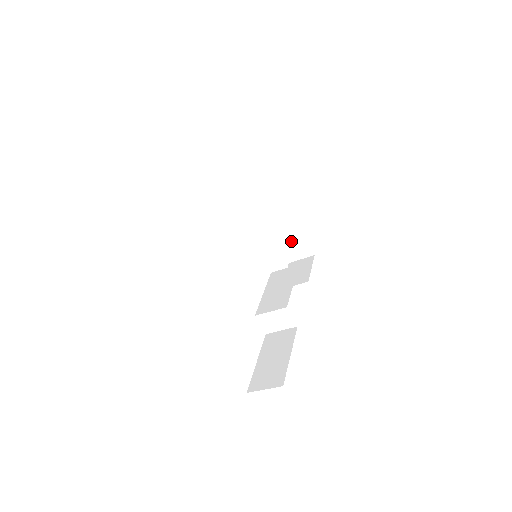
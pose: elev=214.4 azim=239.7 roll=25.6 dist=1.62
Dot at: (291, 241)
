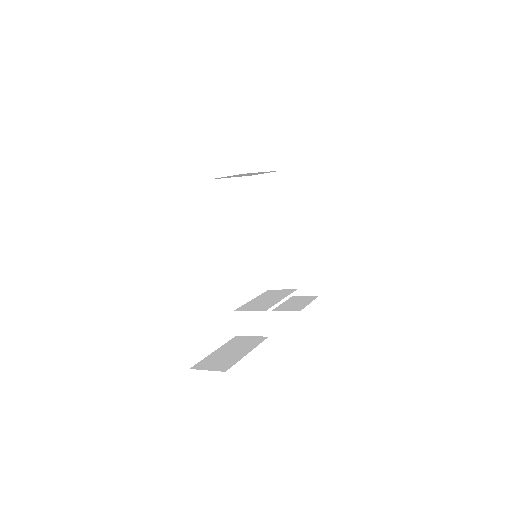
Dot at: (301, 274)
